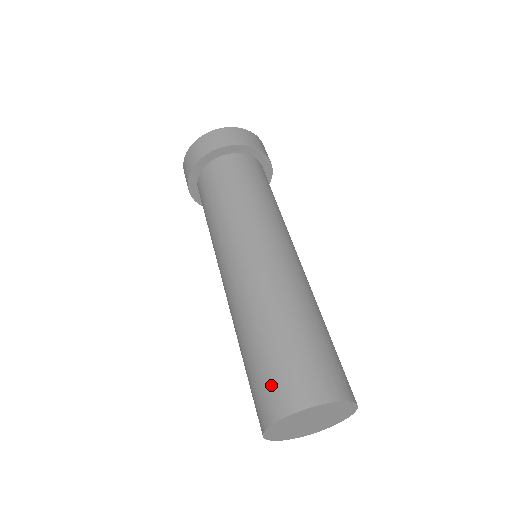
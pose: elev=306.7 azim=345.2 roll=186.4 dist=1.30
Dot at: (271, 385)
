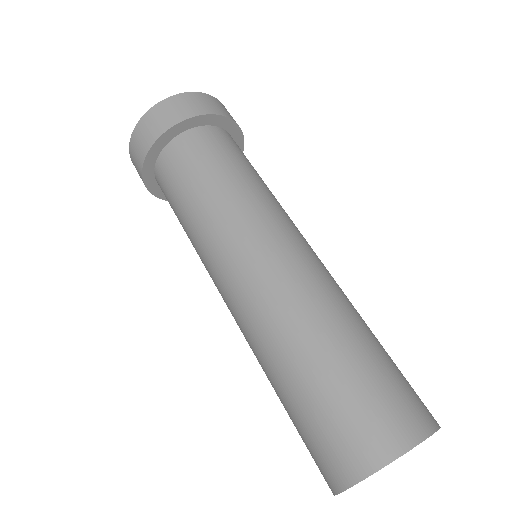
Dot at: (392, 400)
